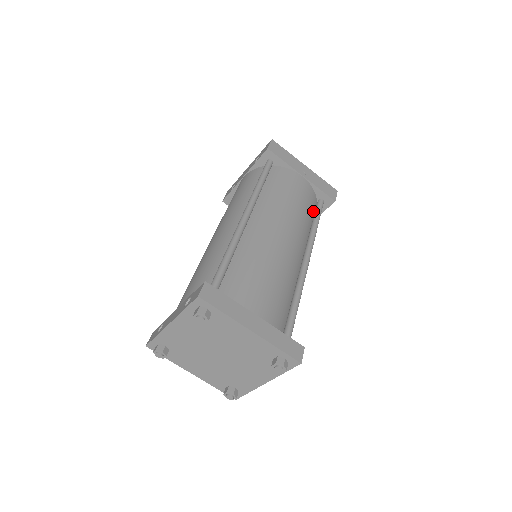
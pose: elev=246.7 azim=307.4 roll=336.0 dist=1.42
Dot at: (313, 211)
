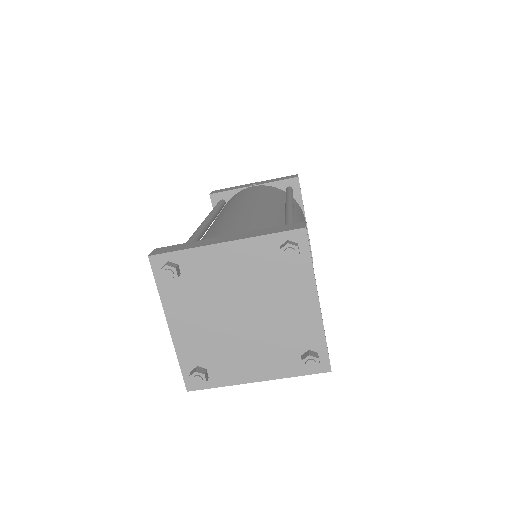
Dot at: (284, 195)
